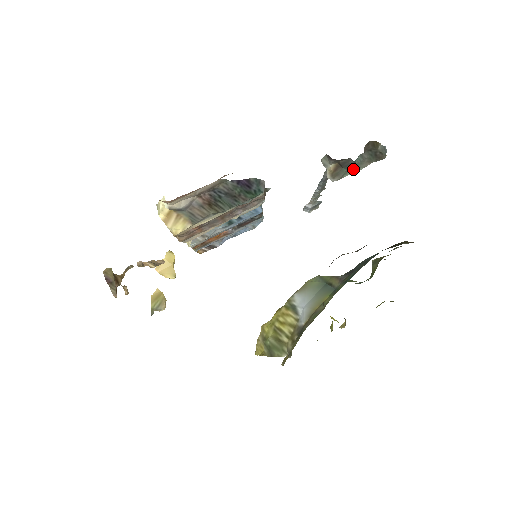
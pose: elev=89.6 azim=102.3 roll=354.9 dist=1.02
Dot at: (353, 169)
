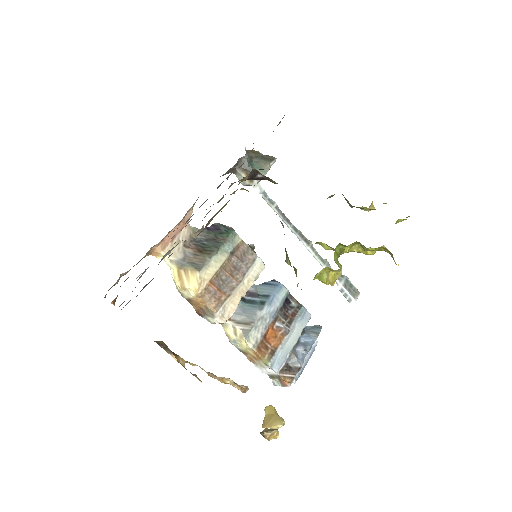
Dot at: (261, 172)
